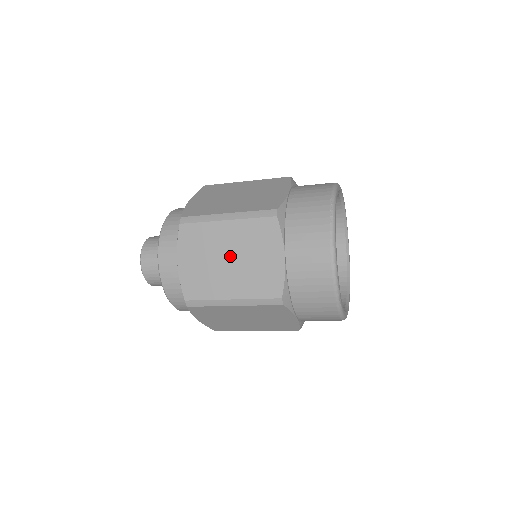
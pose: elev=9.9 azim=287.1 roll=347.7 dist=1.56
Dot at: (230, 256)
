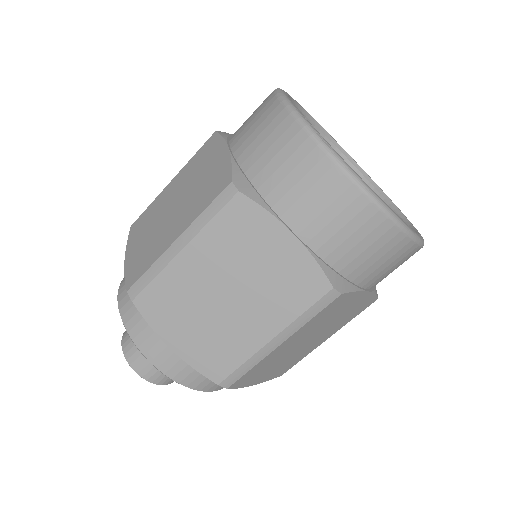
Dot at: (174, 203)
